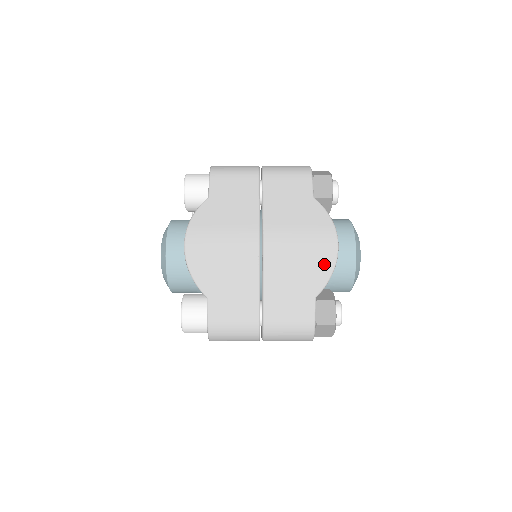
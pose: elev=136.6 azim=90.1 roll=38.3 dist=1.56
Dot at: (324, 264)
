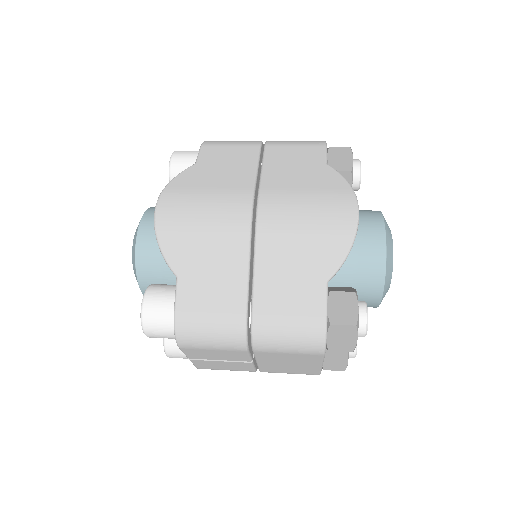
Dot at: (339, 235)
